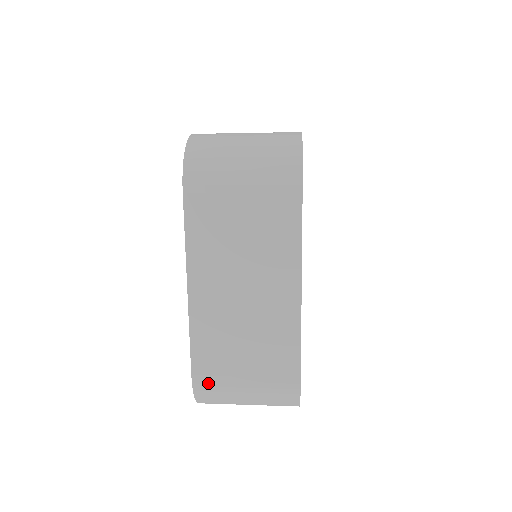
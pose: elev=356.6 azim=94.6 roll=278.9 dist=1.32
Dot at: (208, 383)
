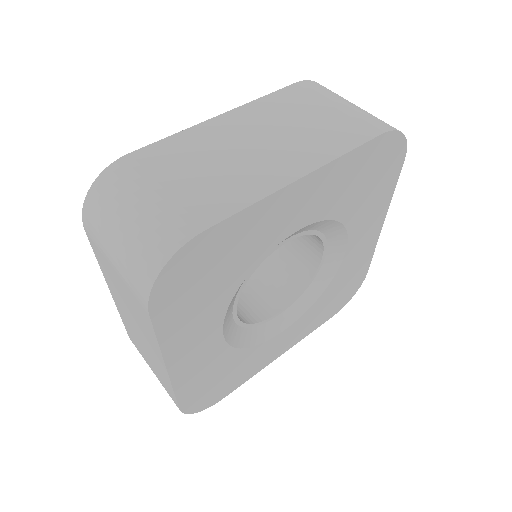
Dot at: occluded
